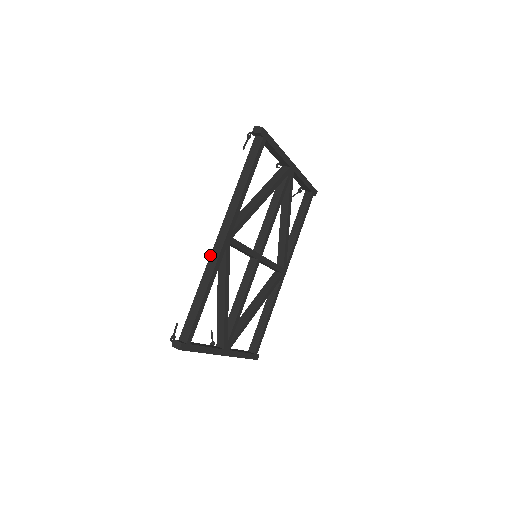
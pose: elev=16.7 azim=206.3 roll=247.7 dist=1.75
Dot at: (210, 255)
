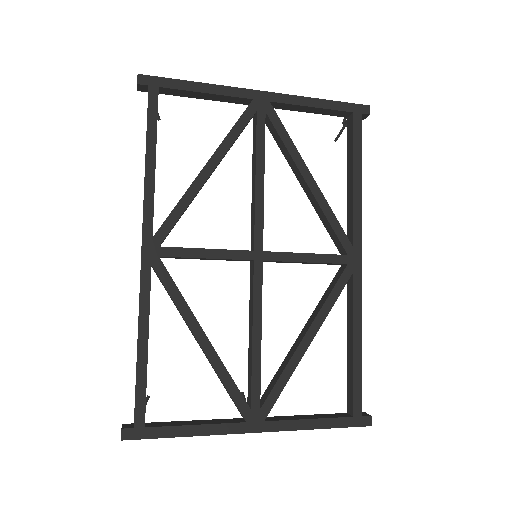
Dot at: occluded
